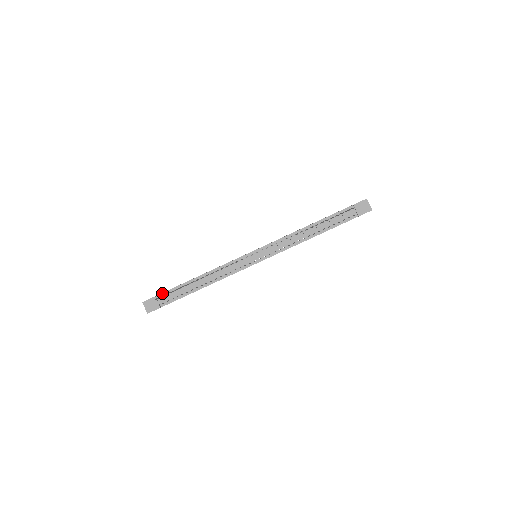
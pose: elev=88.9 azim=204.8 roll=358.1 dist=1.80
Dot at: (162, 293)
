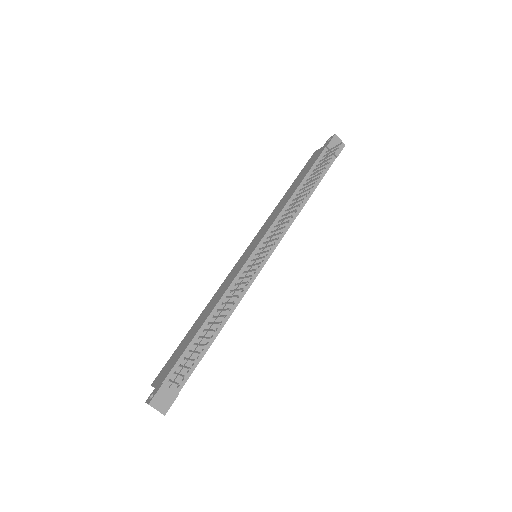
Dot at: (169, 373)
